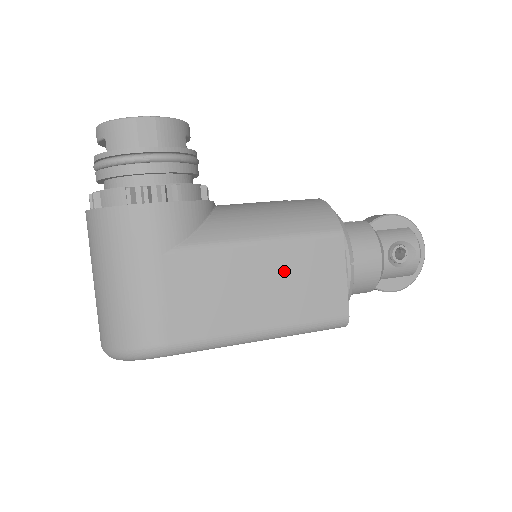
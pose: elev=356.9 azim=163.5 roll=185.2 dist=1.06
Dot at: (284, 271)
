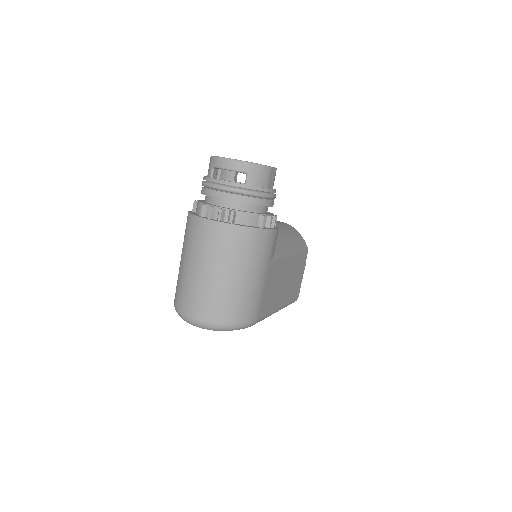
Dot at: (292, 272)
